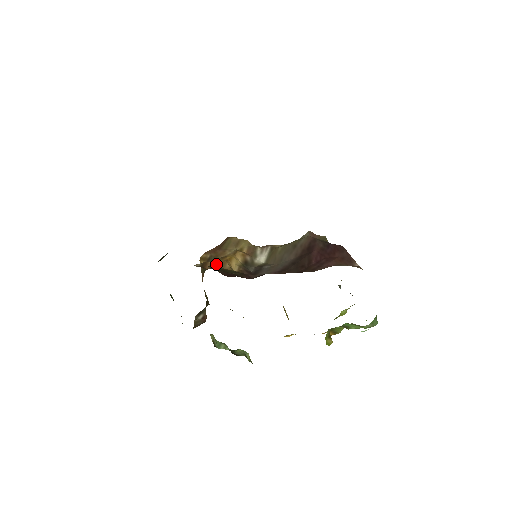
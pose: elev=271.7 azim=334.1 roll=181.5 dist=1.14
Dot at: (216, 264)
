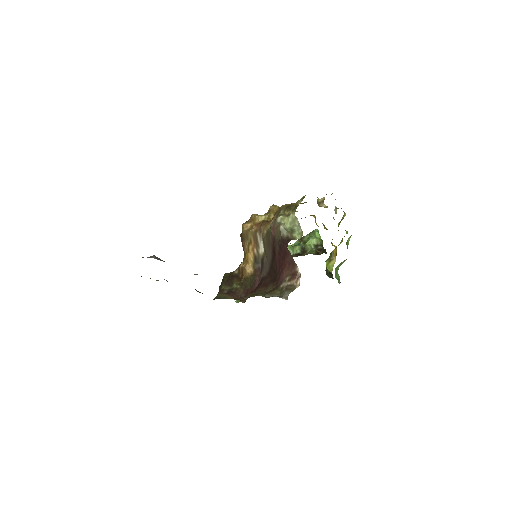
Dot at: (242, 272)
